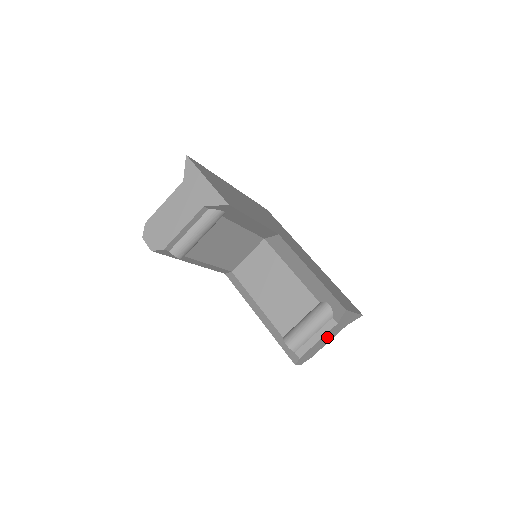
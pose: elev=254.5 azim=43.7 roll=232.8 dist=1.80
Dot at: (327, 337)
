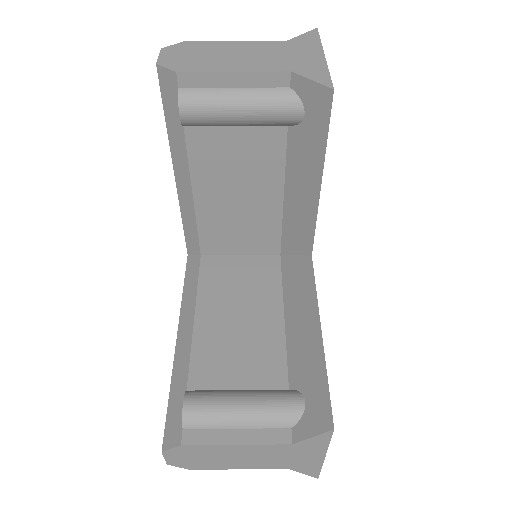
Dot at: (250, 455)
